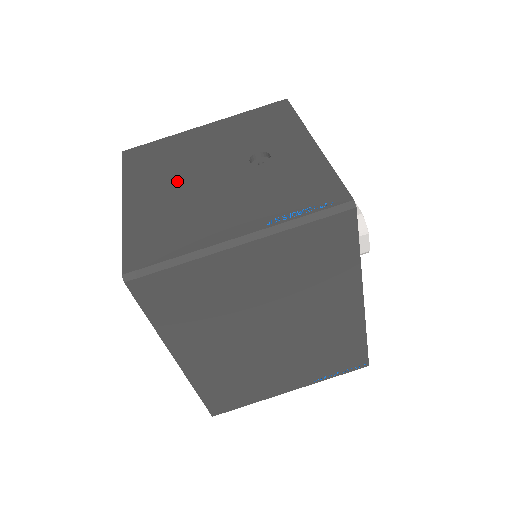
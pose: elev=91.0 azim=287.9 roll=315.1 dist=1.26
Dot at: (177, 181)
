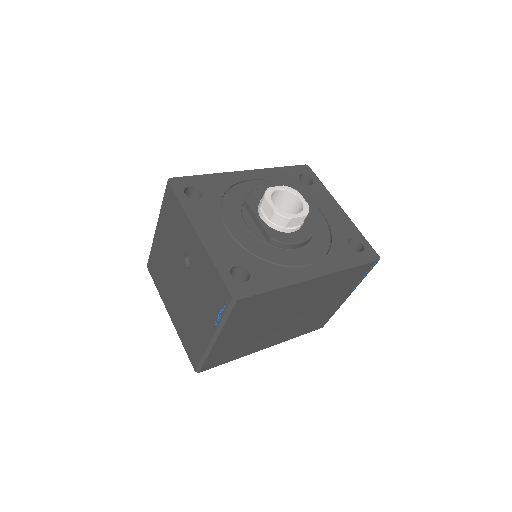
Dot at: (174, 292)
